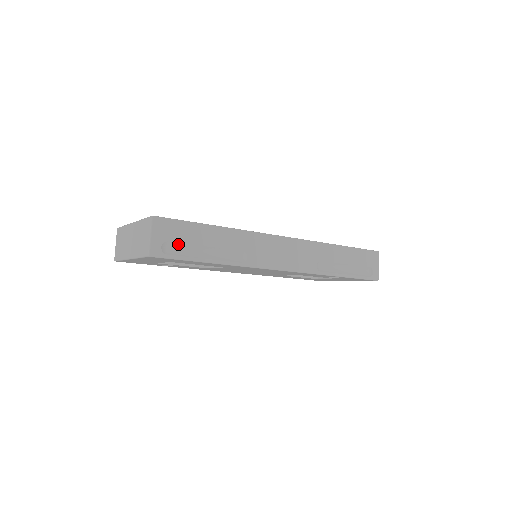
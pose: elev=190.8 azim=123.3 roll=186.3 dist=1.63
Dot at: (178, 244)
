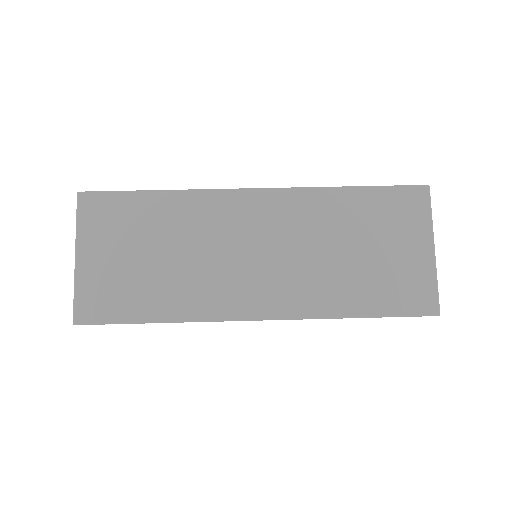
Dot at: occluded
